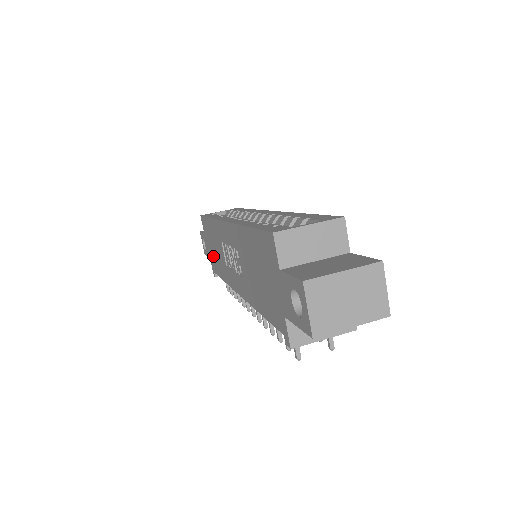
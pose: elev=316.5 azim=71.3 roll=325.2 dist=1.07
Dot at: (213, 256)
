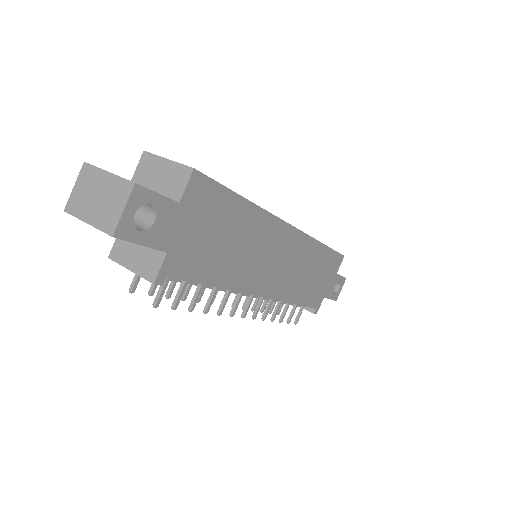
Dot at: occluded
